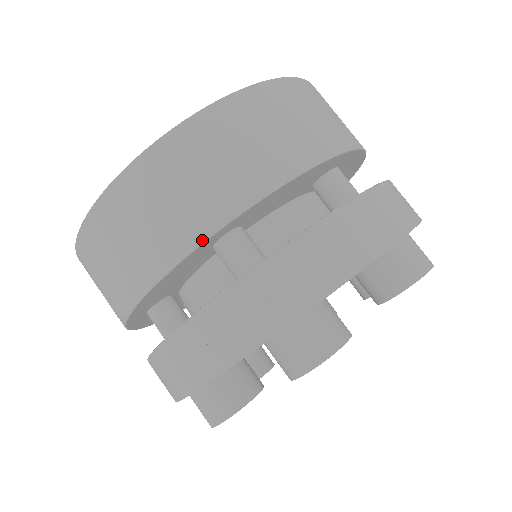
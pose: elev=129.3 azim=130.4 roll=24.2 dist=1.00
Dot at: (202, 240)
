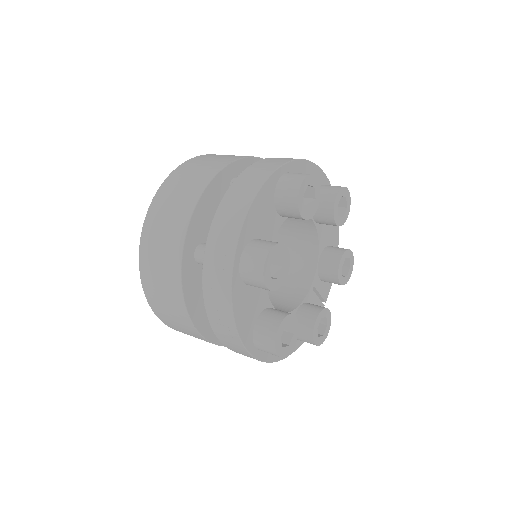
Dot at: (180, 262)
